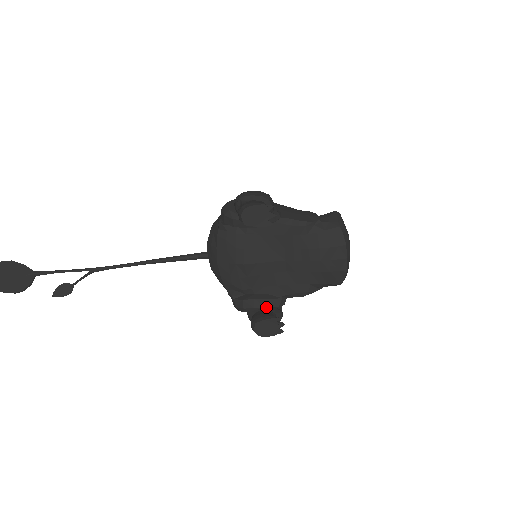
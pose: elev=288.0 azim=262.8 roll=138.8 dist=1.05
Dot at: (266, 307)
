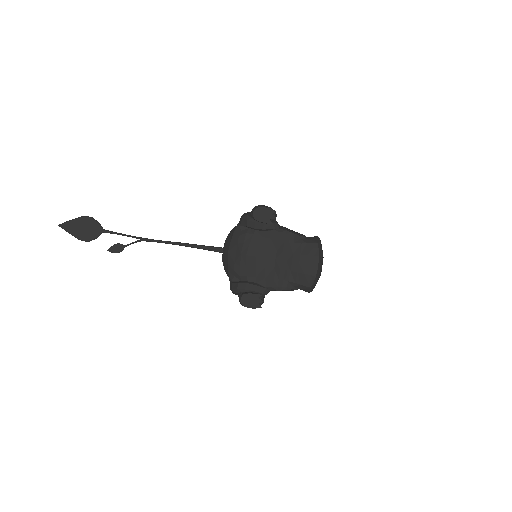
Dot at: (253, 291)
